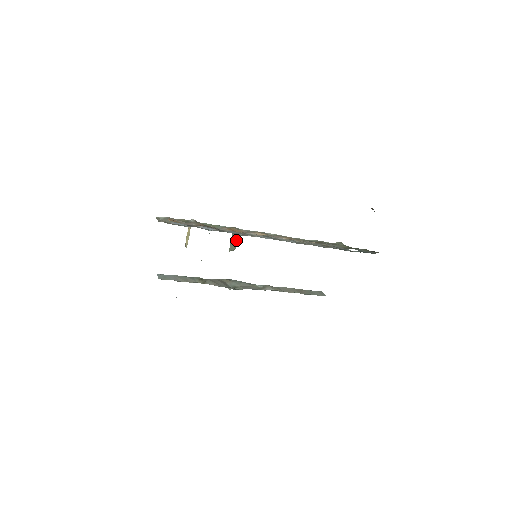
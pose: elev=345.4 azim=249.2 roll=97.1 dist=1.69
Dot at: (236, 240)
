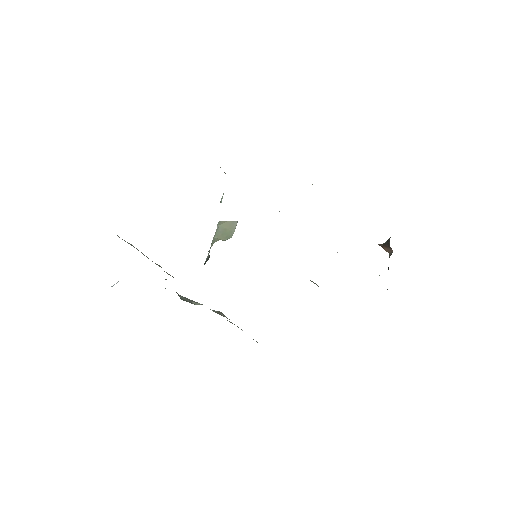
Dot at: (231, 228)
